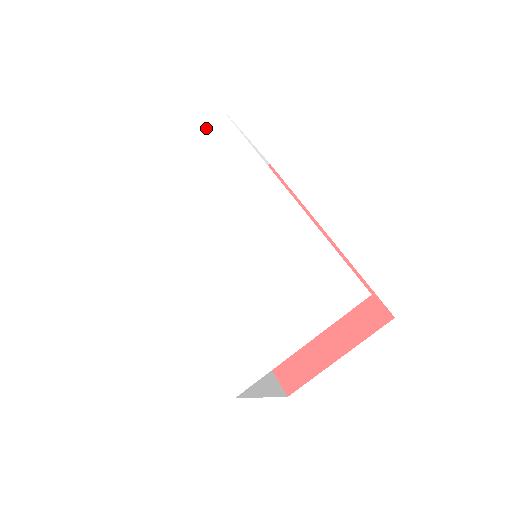
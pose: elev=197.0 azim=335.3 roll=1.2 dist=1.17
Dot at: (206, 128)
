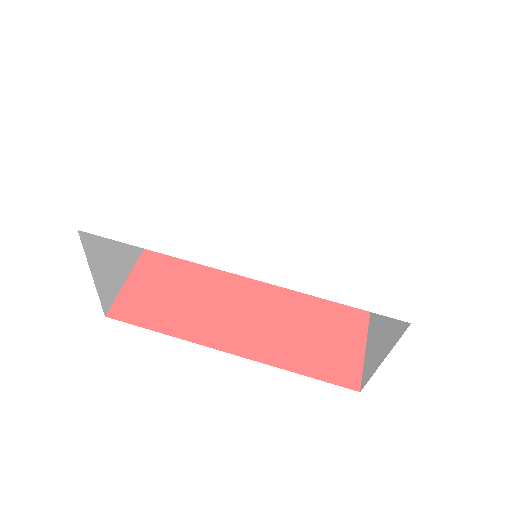
Dot at: (147, 140)
